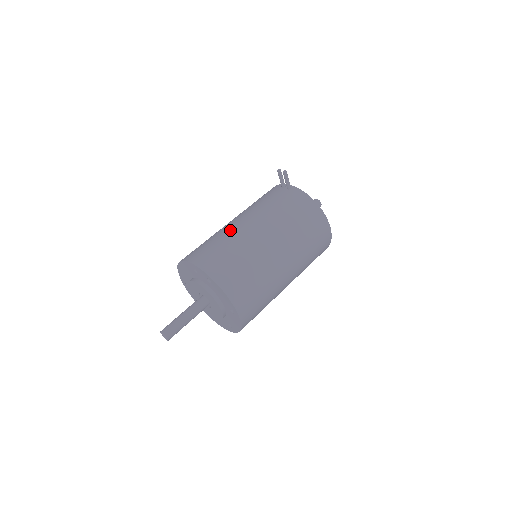
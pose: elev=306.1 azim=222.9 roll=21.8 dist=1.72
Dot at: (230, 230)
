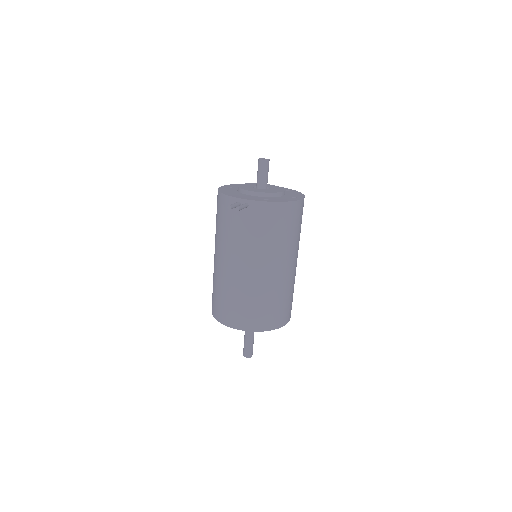
Dot at: (234, 282)
